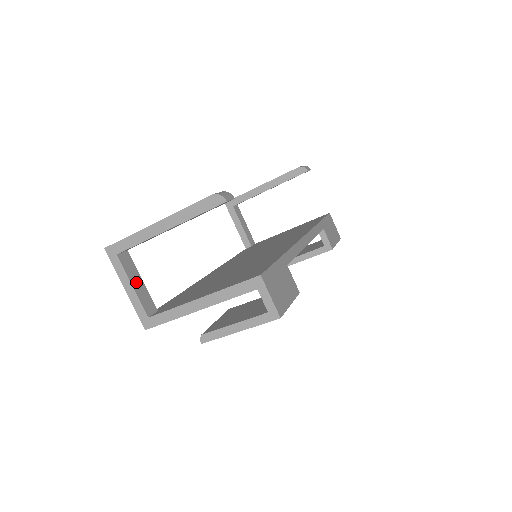
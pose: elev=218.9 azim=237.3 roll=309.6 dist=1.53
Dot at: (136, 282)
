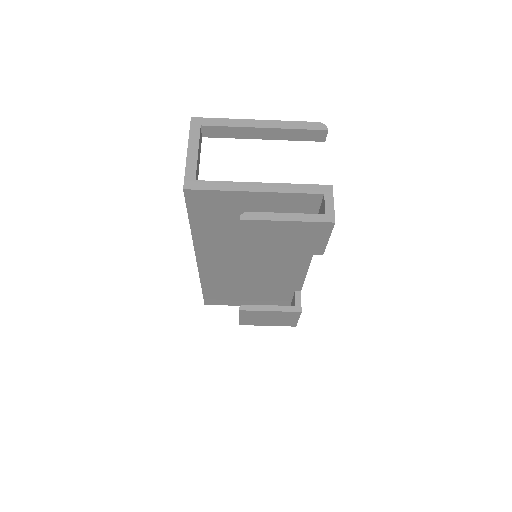
Dot at: (199, 155)
